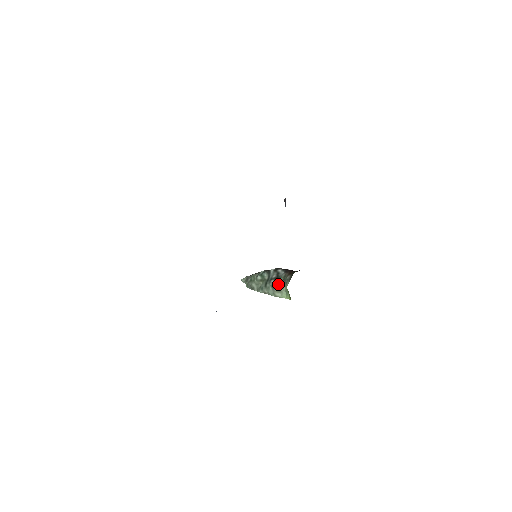
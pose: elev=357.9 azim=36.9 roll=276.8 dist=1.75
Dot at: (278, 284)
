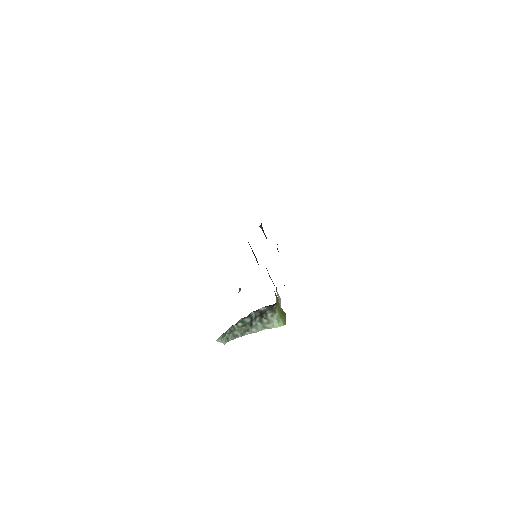
Dot at: (266, 316)
